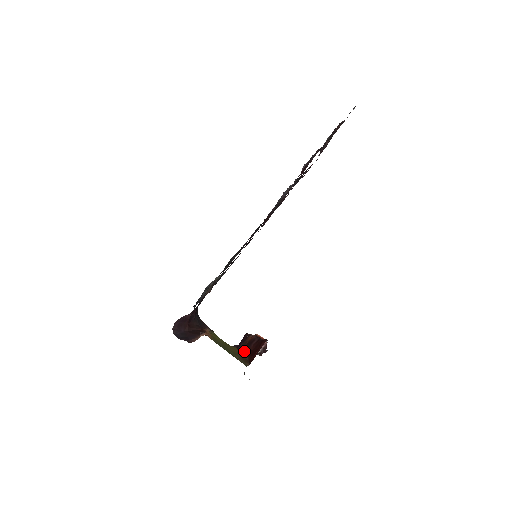
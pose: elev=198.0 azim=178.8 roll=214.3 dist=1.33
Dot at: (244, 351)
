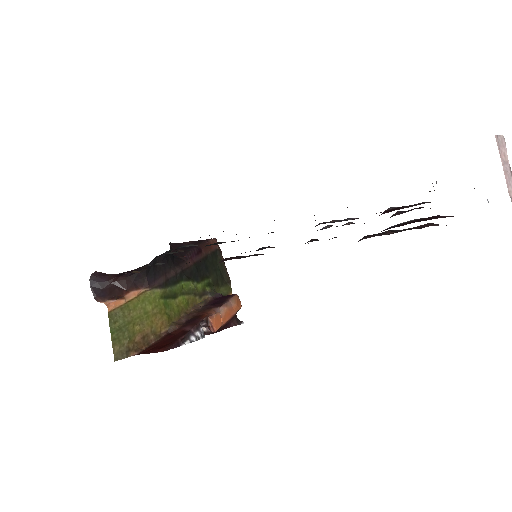
Dot at: (174, 326)
